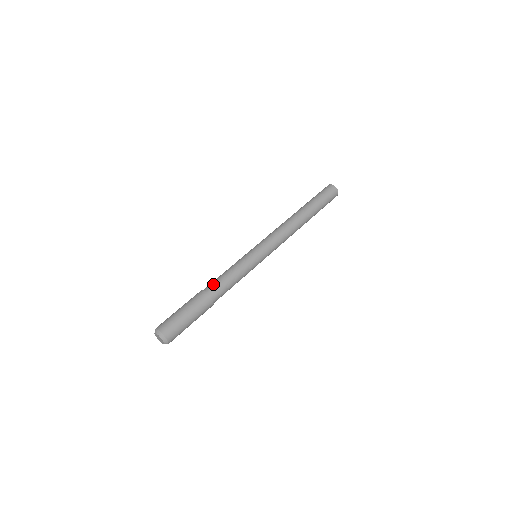
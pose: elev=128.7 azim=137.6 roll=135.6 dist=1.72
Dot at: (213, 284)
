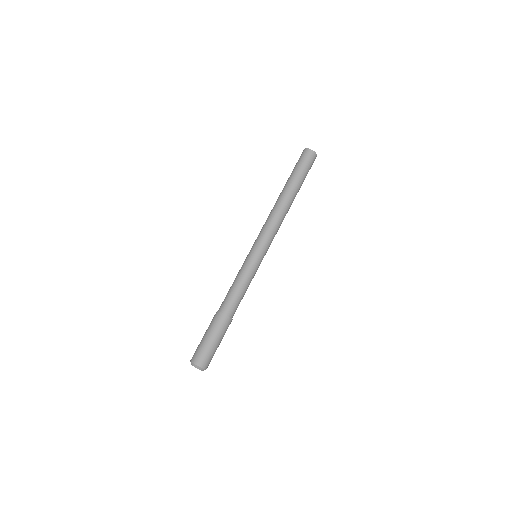
Dot at: (223, 301)
